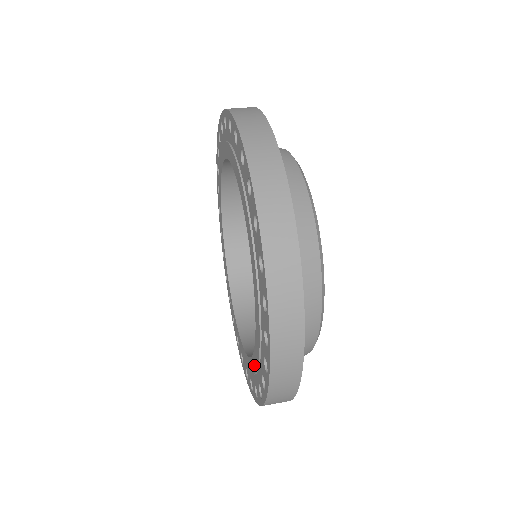
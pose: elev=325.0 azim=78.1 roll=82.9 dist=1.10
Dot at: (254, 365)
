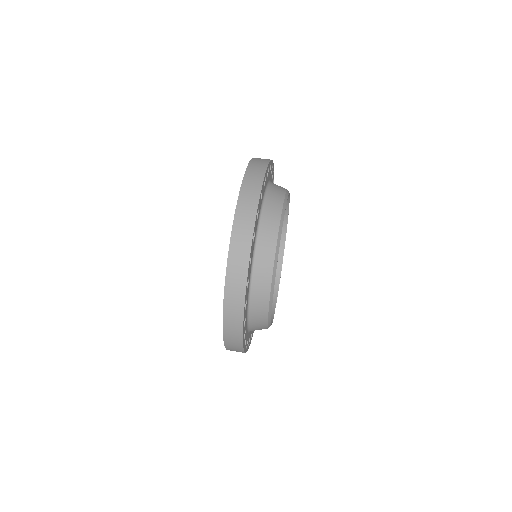
Dot at: occluded
